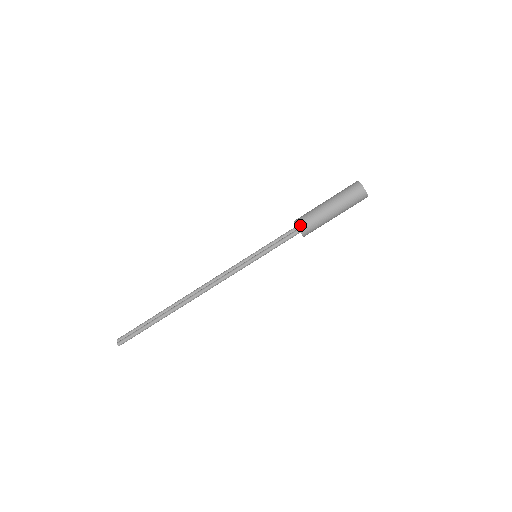
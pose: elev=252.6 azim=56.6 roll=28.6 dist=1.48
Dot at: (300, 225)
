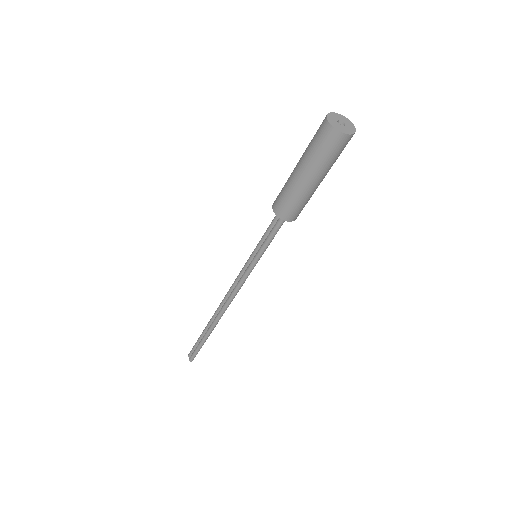
Dot at: (279, 212)
